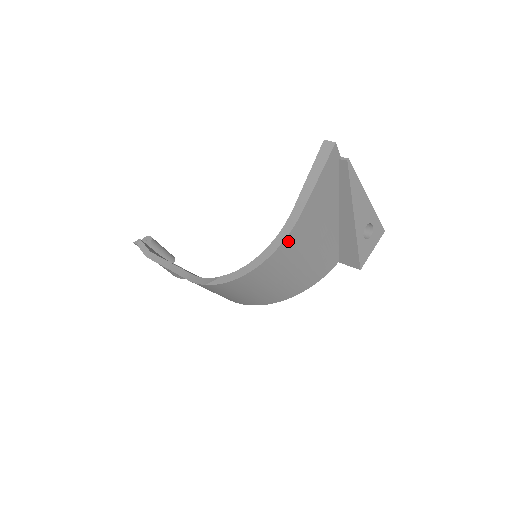
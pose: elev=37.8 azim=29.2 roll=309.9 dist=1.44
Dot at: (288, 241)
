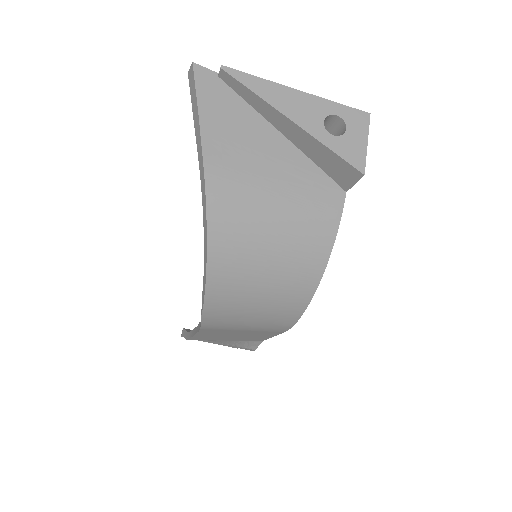
Dot at: (214, 196)
